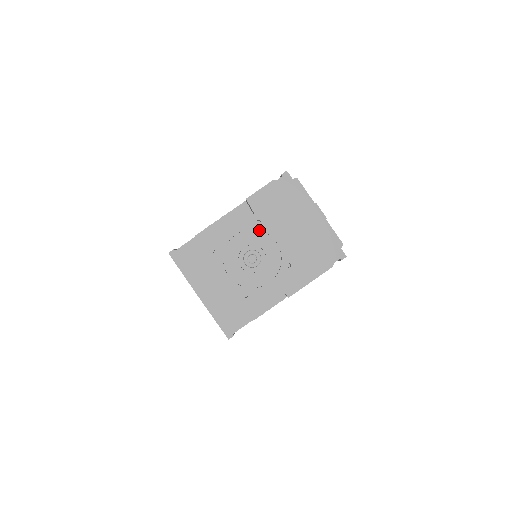
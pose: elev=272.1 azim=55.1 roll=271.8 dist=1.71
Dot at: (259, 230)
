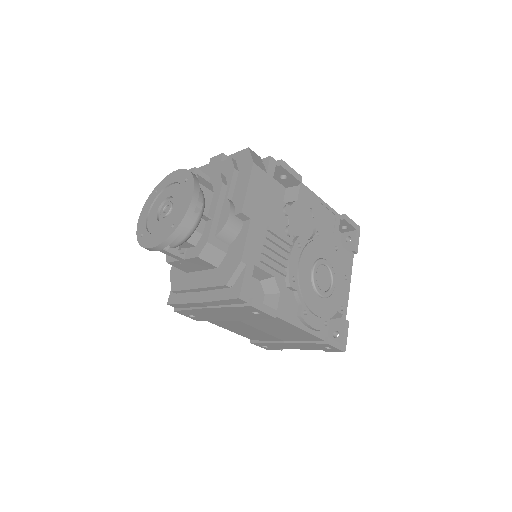
Dot at: (159, 194)
